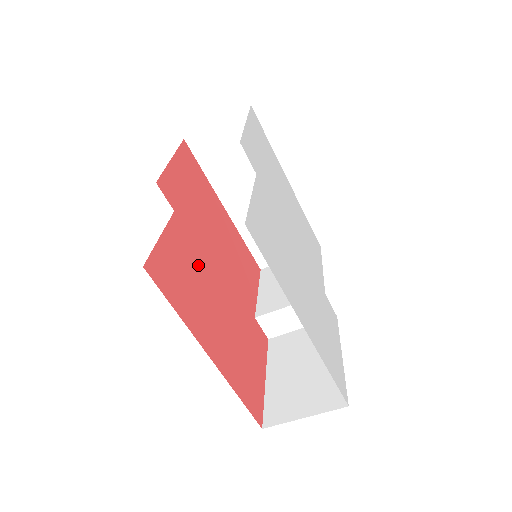
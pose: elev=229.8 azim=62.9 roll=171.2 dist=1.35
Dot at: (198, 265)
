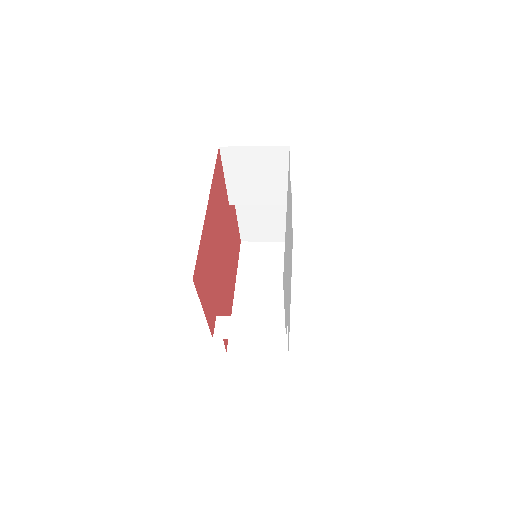
Dot at: (224, 289)
